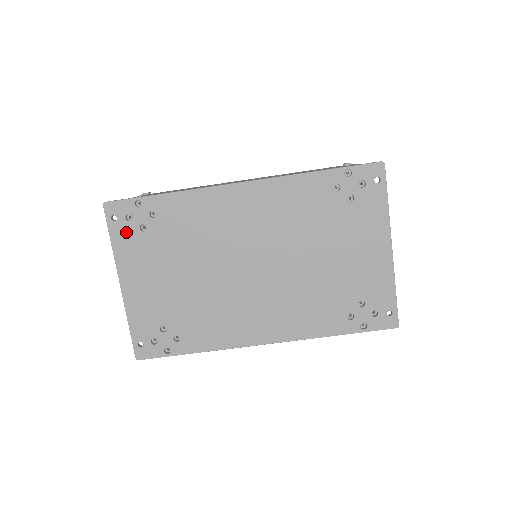
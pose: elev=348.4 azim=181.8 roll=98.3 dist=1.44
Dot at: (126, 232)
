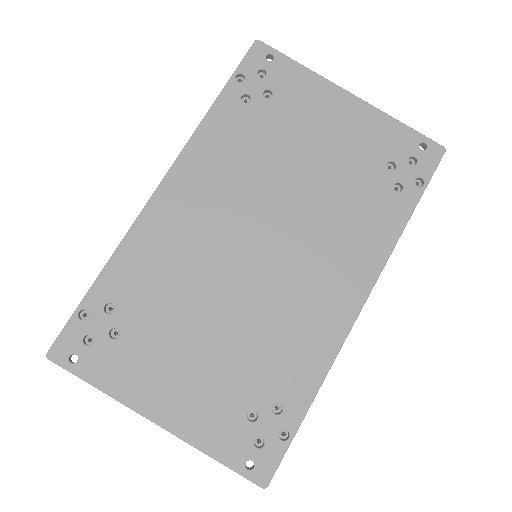
Dot at: (101, 358)
